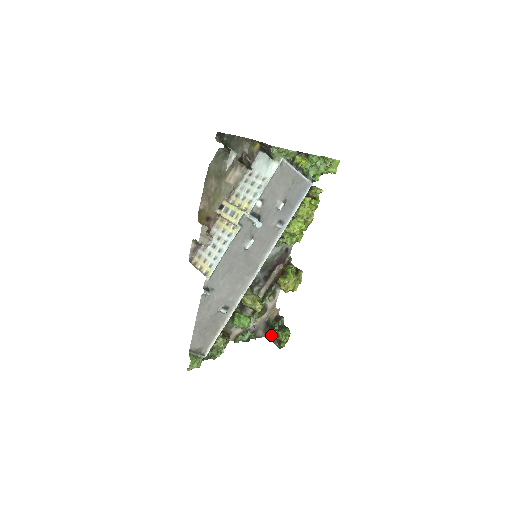
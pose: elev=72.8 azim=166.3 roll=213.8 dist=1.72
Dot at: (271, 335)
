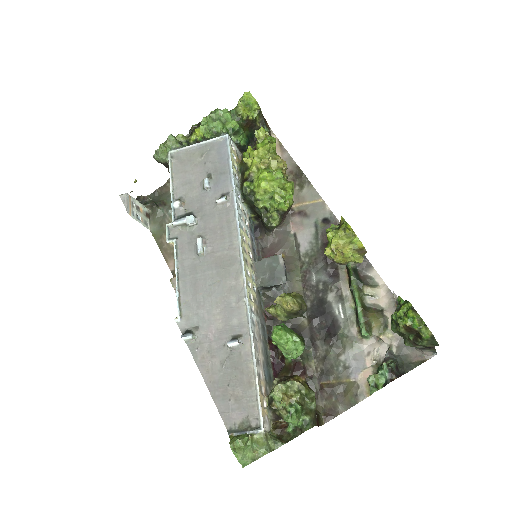
Dot at: (402, 336)
